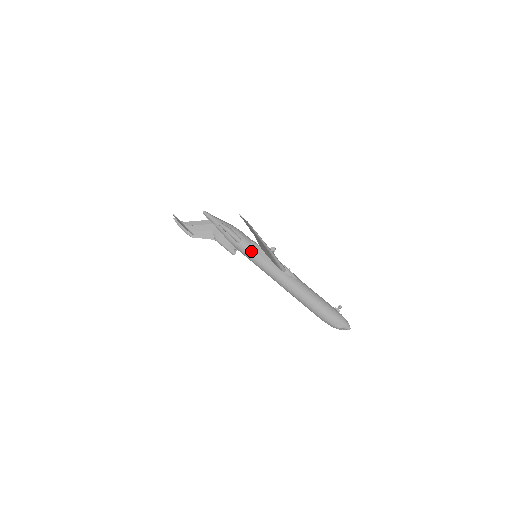
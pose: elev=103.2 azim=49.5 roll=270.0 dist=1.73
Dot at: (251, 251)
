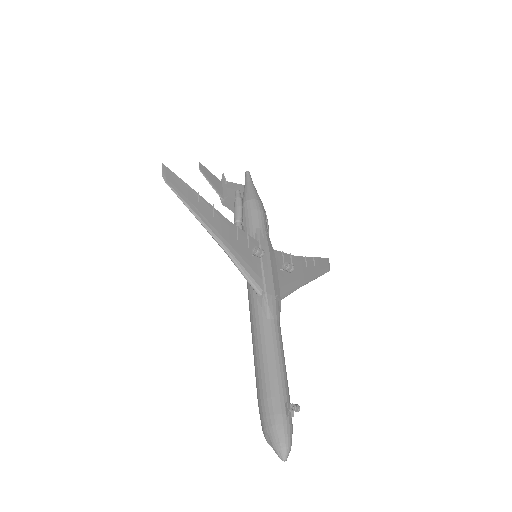
Dot at: occluded
